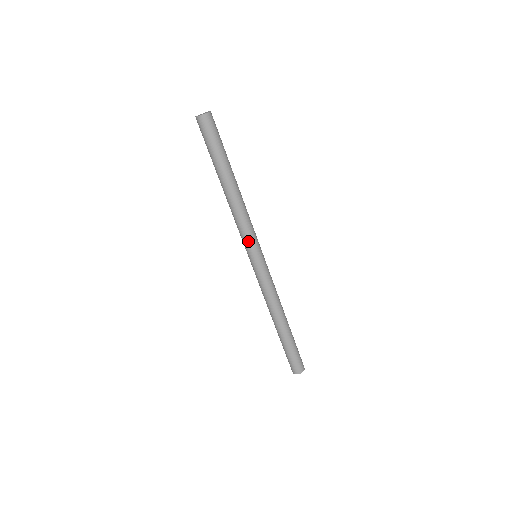
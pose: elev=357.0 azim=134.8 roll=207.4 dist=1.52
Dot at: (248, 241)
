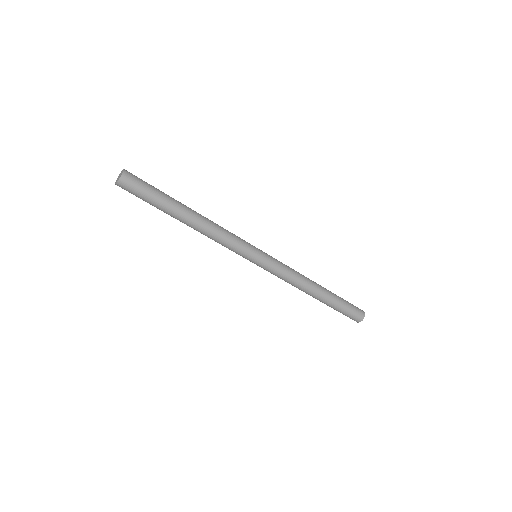
Dot at: (237, 253)
